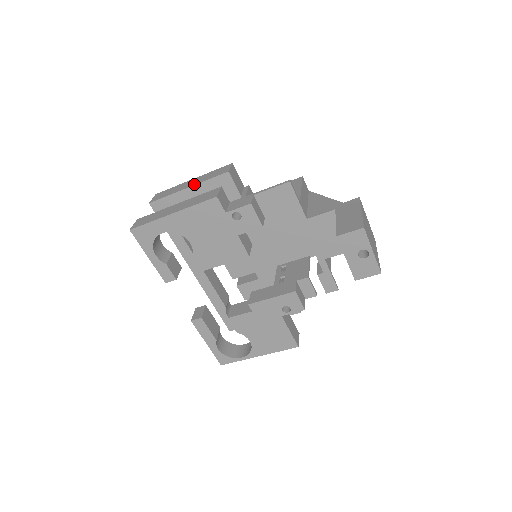
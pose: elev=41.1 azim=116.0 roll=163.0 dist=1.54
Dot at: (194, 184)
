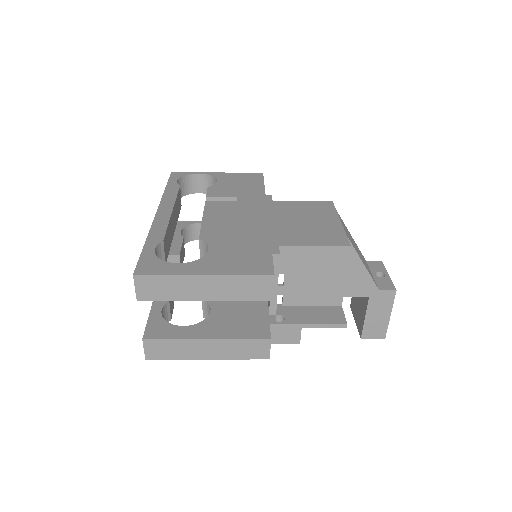
Dot at: (216, 300)
